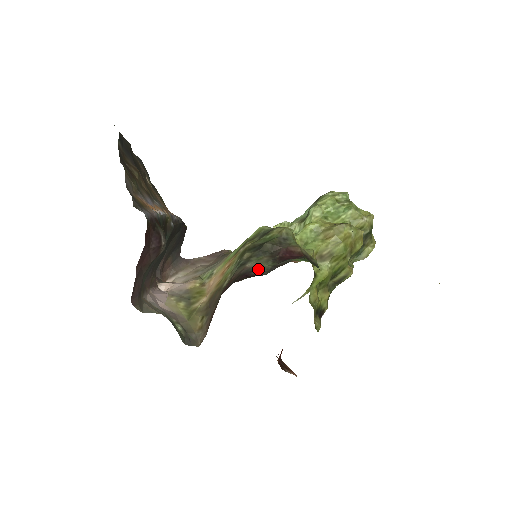
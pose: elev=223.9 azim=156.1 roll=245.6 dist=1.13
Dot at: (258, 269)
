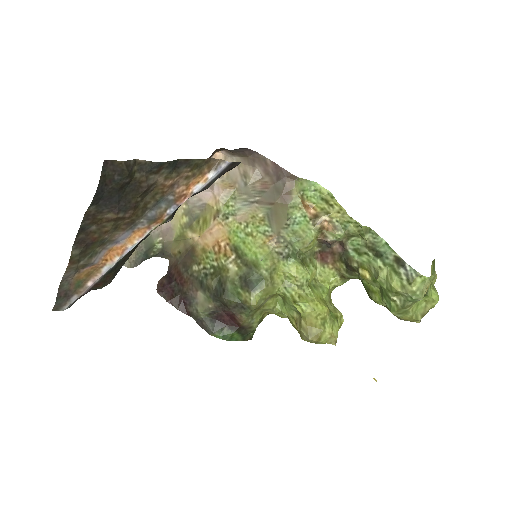
Dot at: (193, 309)
